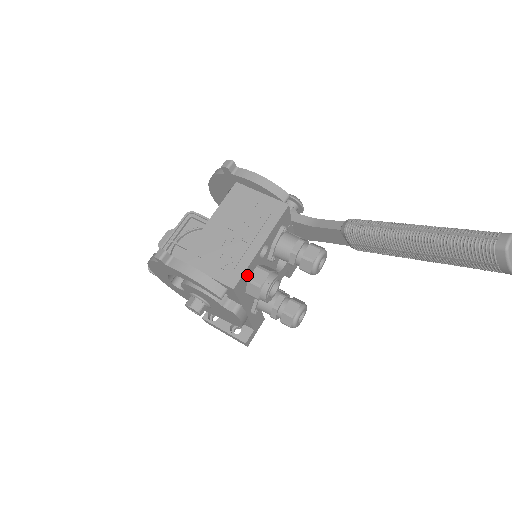
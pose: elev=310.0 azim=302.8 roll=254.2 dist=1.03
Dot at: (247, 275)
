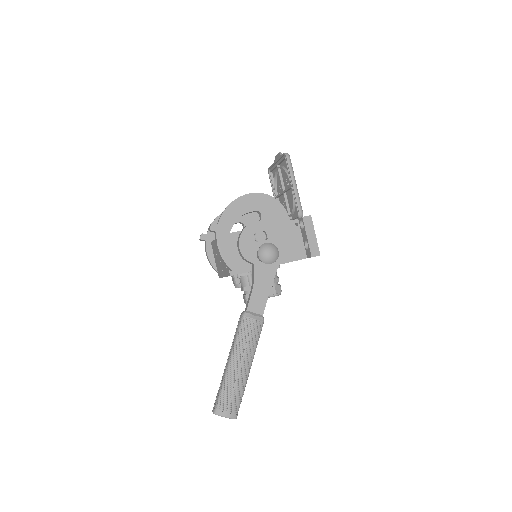
Dot at: occluded
